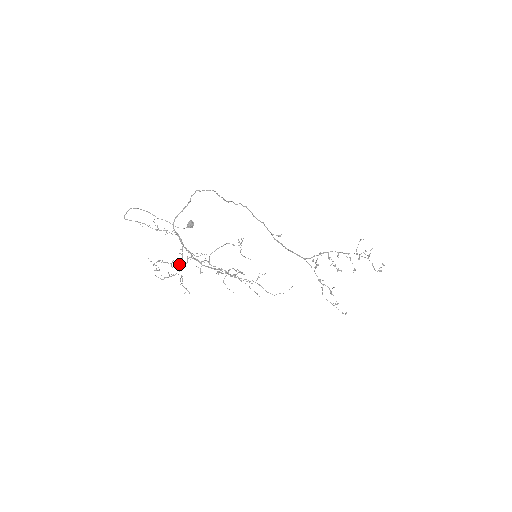
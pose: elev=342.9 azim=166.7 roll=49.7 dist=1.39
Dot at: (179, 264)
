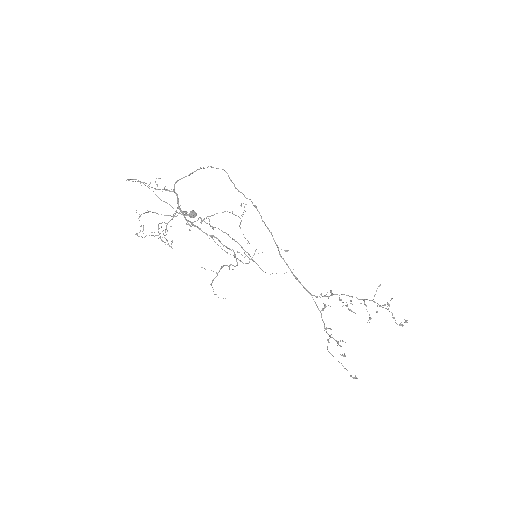
Dot at: (168, 222)
